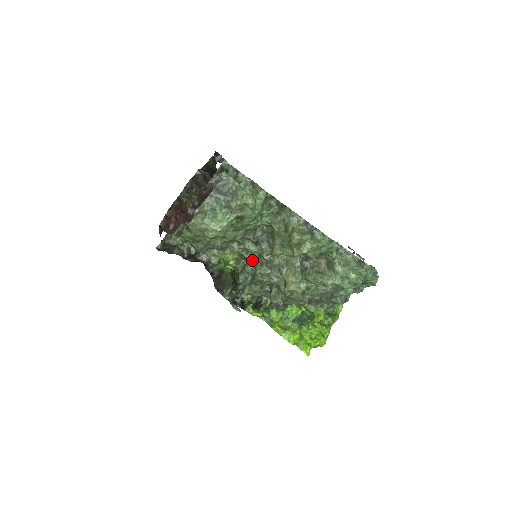
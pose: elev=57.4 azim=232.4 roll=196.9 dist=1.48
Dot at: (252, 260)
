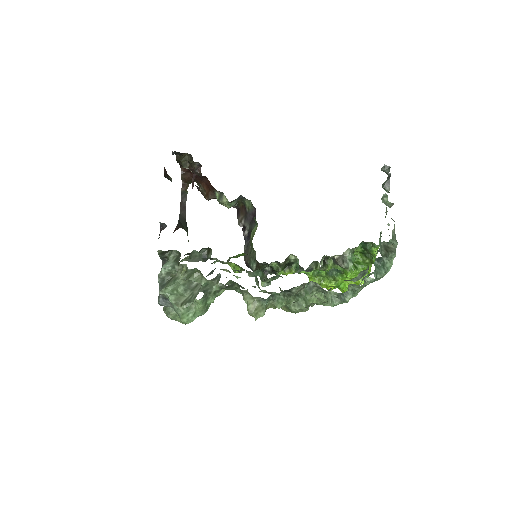
Dot at: (249, 272)
